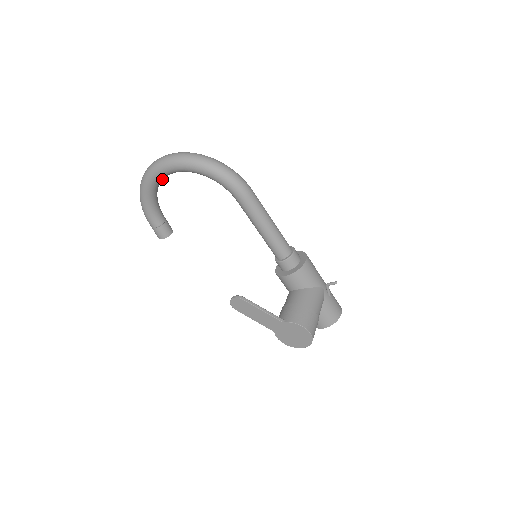
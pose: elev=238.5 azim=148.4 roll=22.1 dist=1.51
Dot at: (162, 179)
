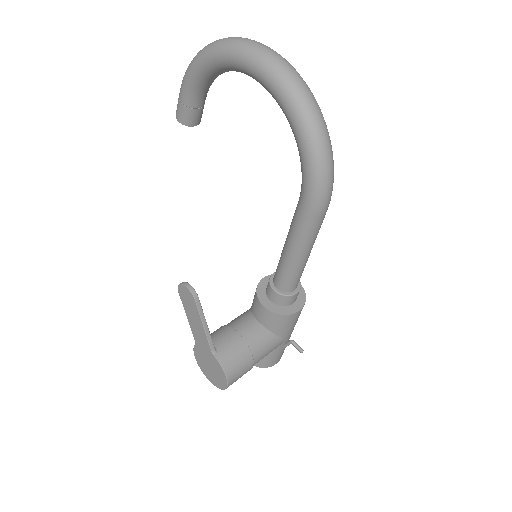
Dot at: occluded
